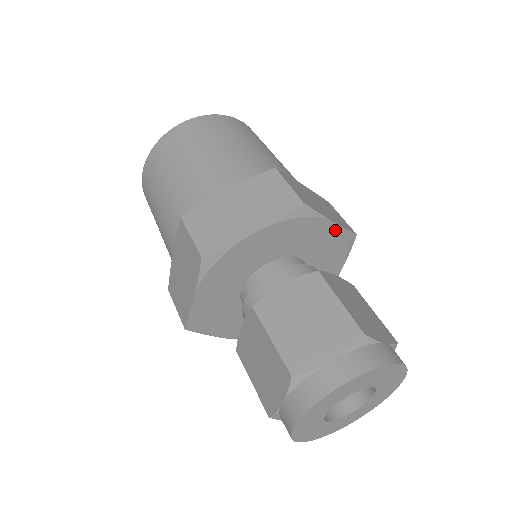
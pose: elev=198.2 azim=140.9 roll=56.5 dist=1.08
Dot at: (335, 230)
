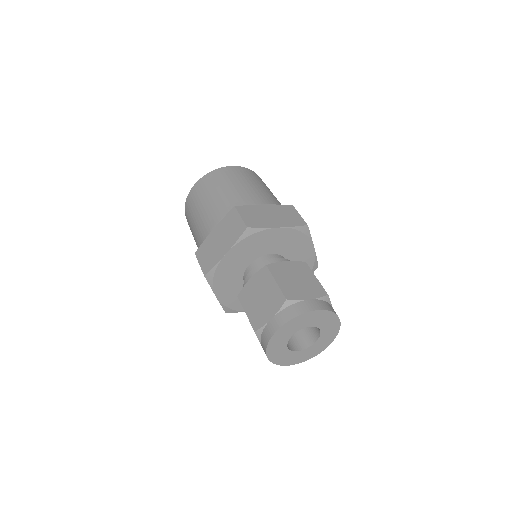
Dot at: (284, 231)
